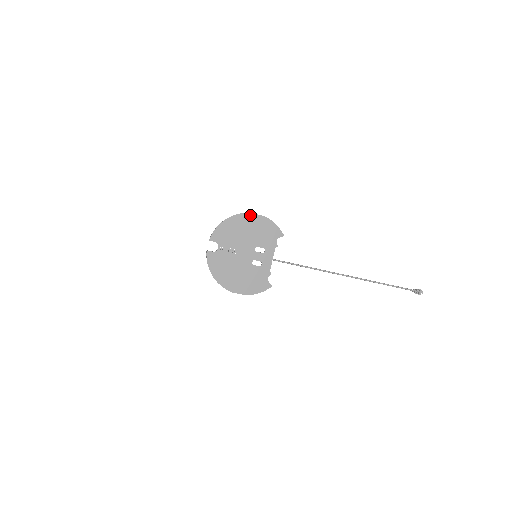
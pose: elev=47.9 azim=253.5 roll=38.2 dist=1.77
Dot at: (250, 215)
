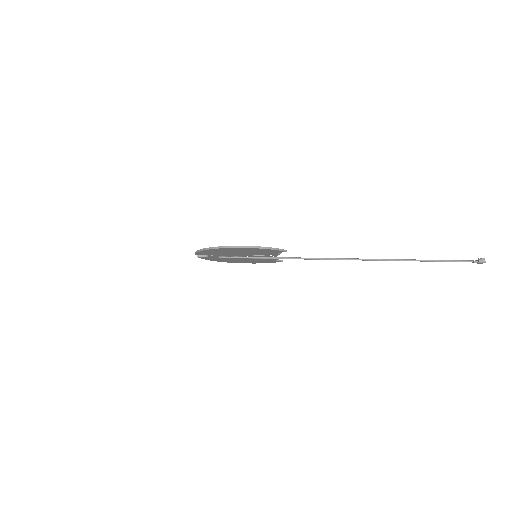
Dot at: occluded
